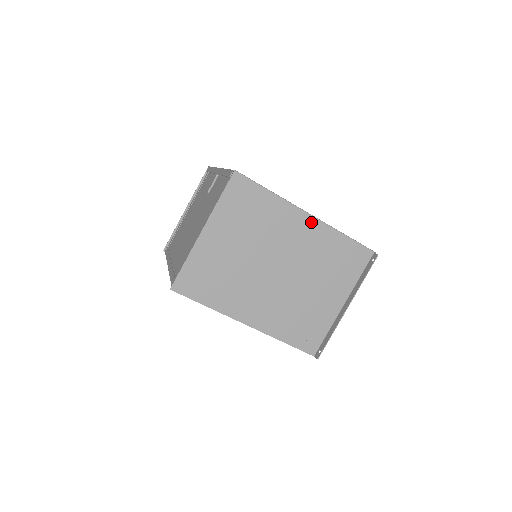
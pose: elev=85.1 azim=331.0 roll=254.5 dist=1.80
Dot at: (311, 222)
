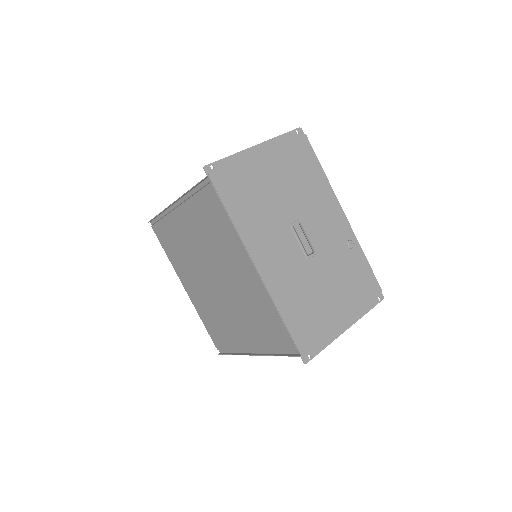
Dot at: occluded
